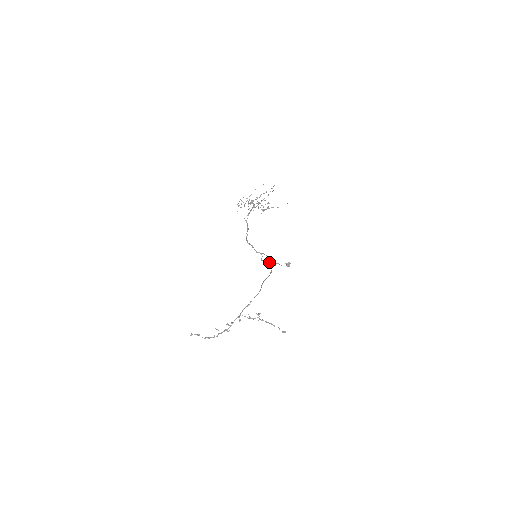
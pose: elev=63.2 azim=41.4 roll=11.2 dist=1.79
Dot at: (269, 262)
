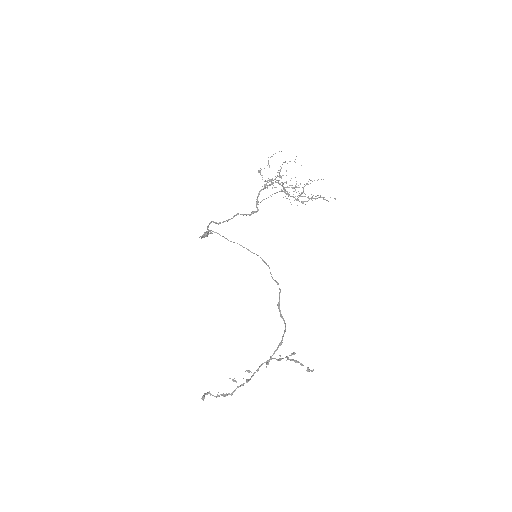
Dot at: (201, 237)
